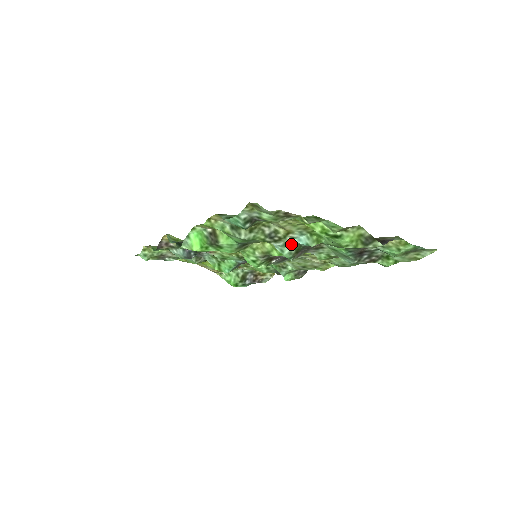
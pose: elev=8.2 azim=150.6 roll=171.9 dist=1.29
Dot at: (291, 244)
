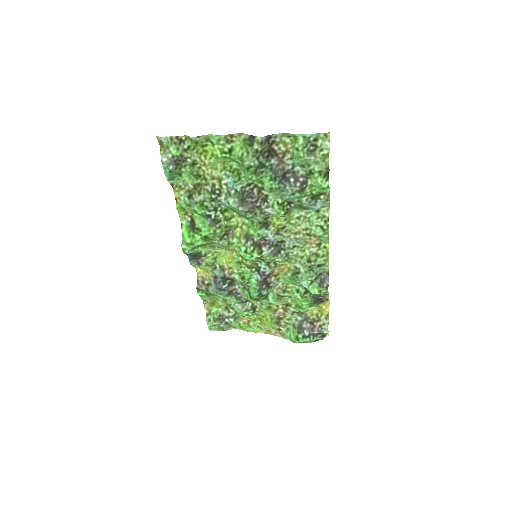
Dot at: (231, 194)
